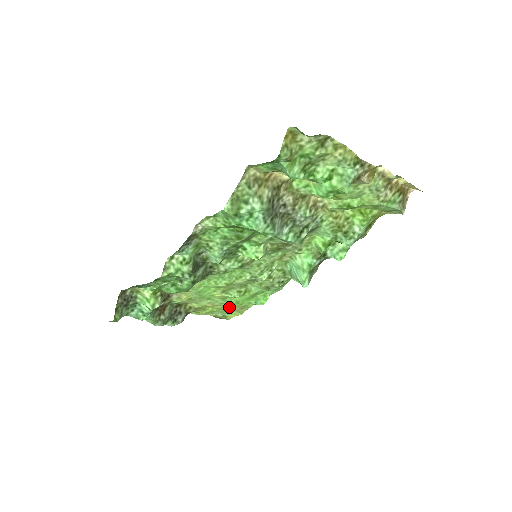
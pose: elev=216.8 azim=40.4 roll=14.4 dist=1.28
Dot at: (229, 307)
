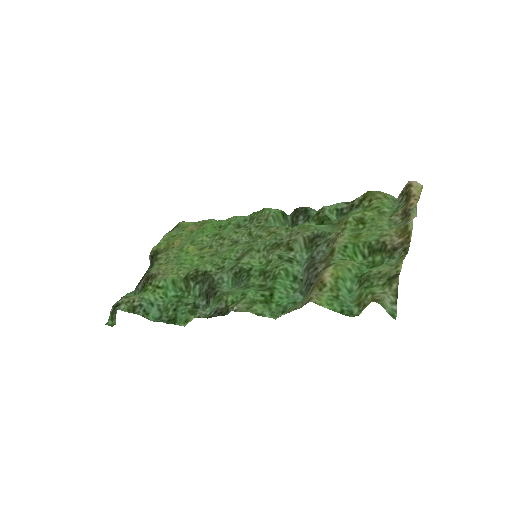
Dot at: (190, 232)
